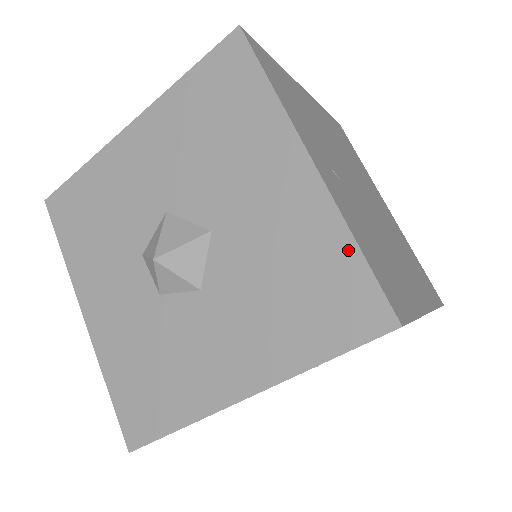
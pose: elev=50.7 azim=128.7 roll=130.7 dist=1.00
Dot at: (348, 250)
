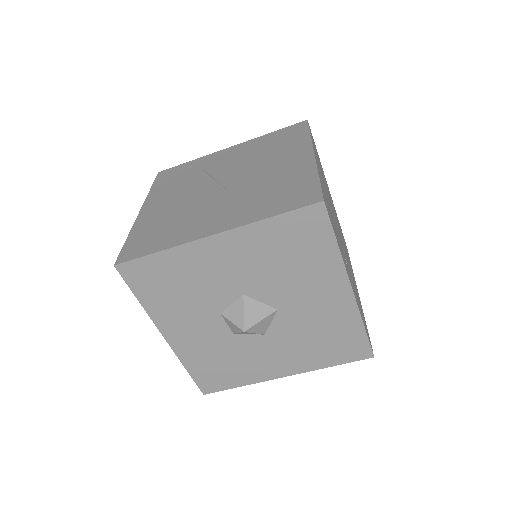
Dot at: (359, 329)
